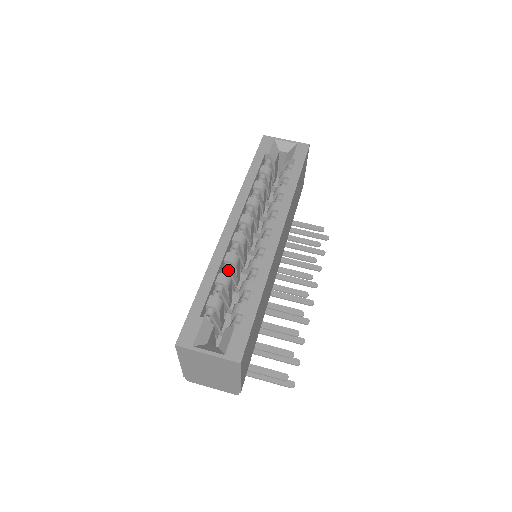
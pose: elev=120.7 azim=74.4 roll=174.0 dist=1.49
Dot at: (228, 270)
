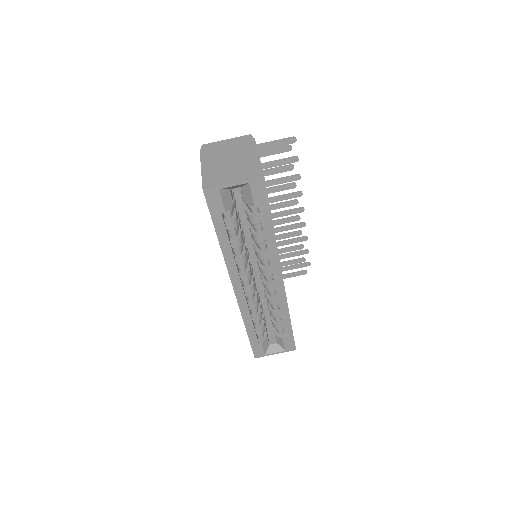
Dot at: (254, 308)
